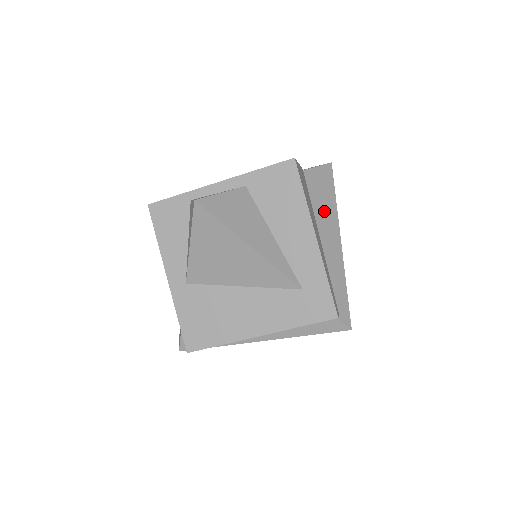
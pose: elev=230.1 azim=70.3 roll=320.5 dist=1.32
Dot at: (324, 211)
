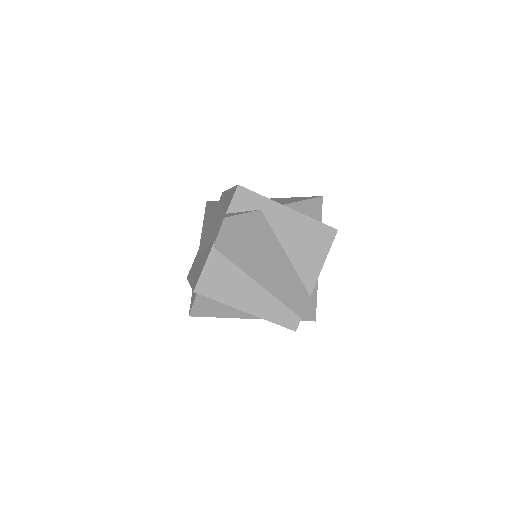
Dot at: (248, 263)
